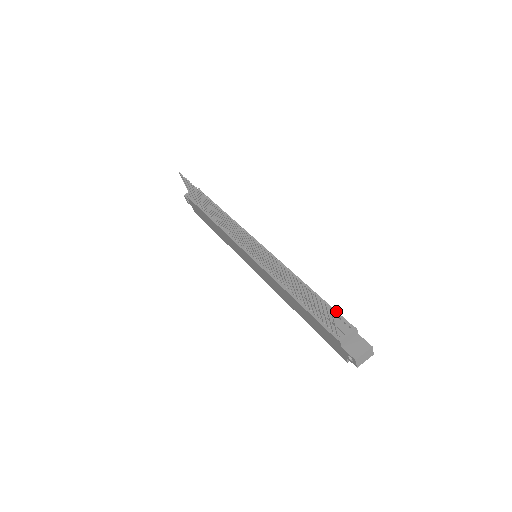
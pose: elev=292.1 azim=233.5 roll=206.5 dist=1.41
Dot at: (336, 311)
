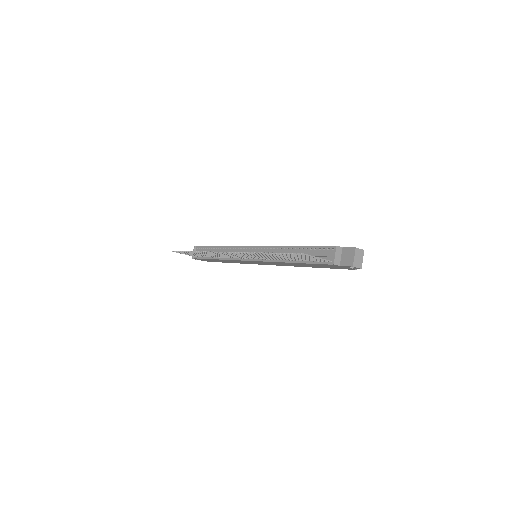
Dot at: (319, 246)
